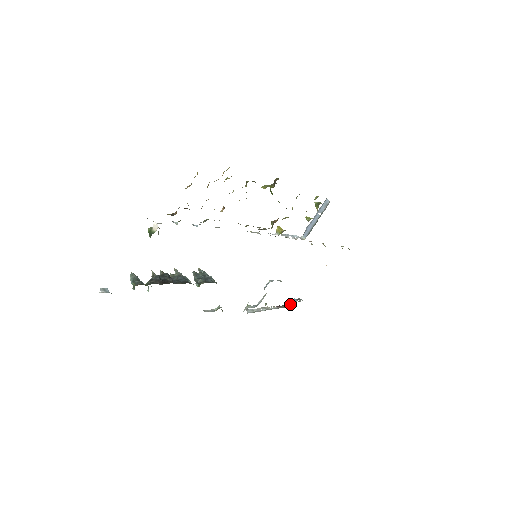
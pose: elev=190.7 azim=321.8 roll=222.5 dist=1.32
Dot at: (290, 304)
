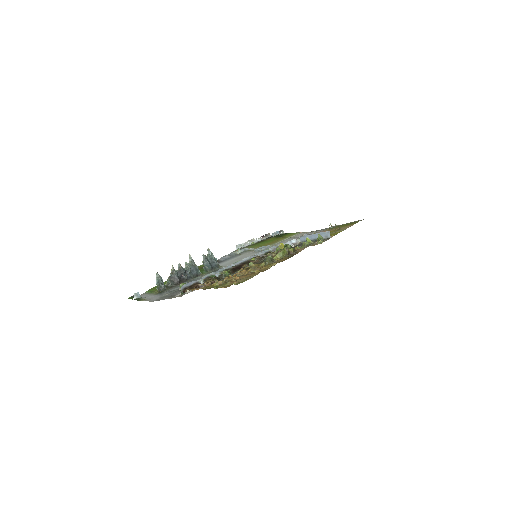
Dot at: (272, 236)
